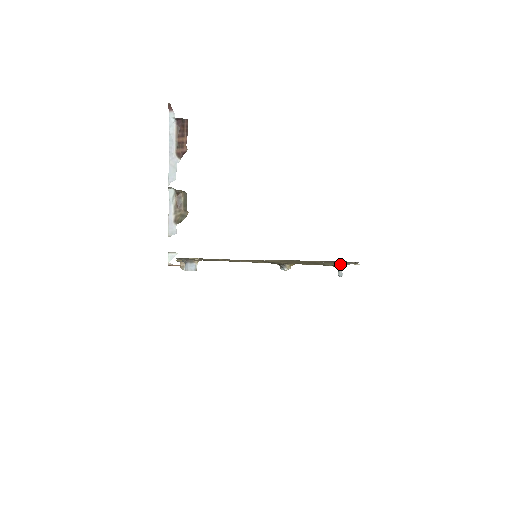
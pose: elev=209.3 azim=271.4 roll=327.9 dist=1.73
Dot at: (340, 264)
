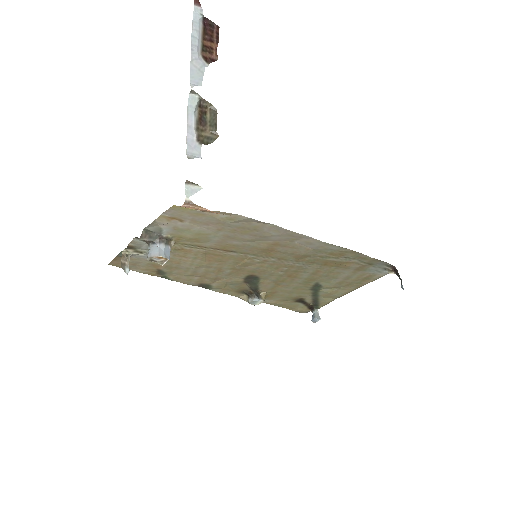
Dot at: (339, 291)
